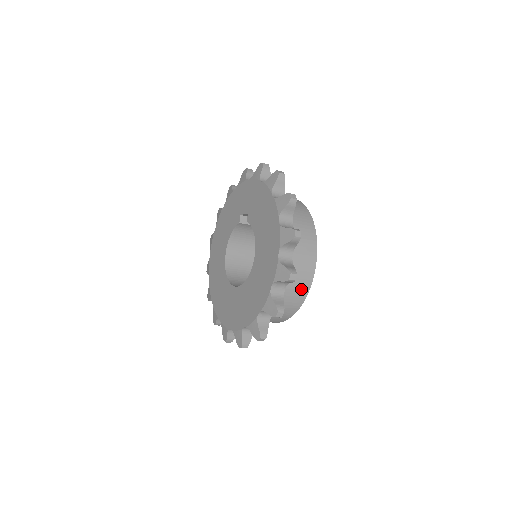
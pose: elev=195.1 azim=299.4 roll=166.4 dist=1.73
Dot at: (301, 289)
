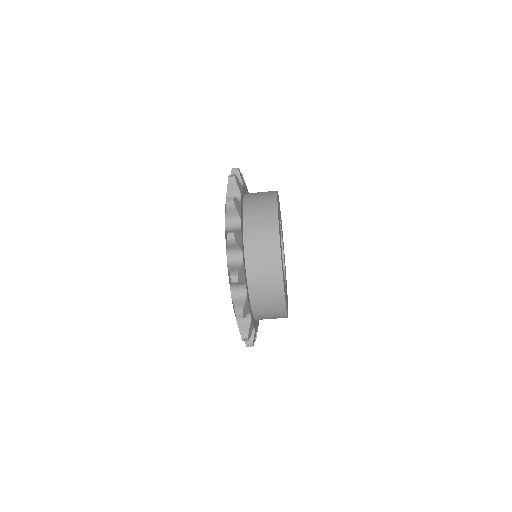
Dot at: (273, 285)
